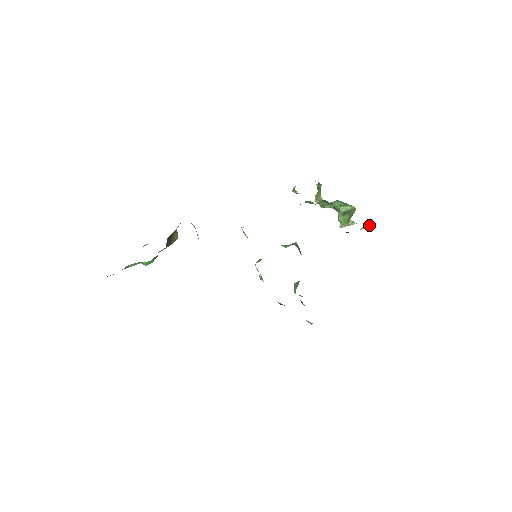
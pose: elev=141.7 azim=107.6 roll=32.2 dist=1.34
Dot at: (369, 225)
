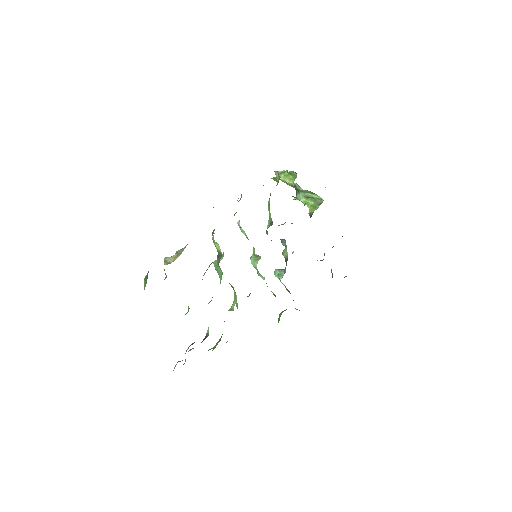
Dot at: occluded
